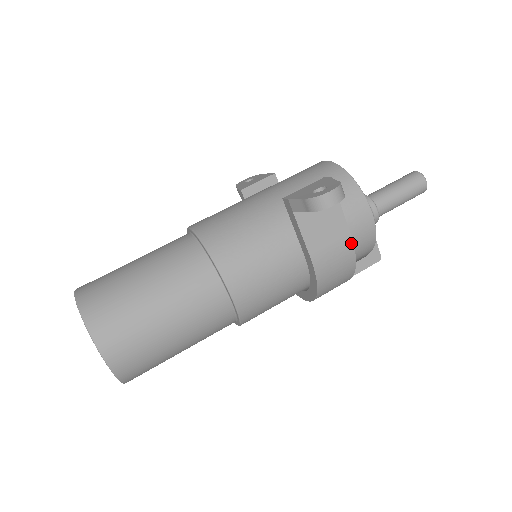
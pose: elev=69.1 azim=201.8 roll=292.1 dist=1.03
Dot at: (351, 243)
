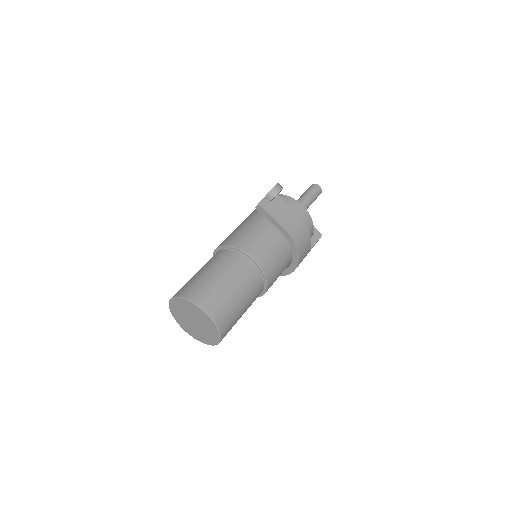
Dot at: (299, 217)
